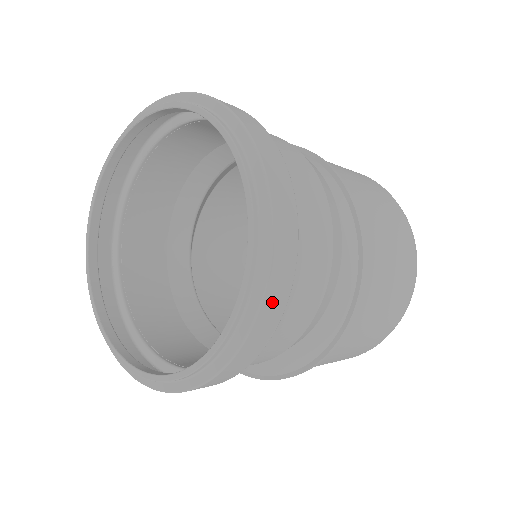
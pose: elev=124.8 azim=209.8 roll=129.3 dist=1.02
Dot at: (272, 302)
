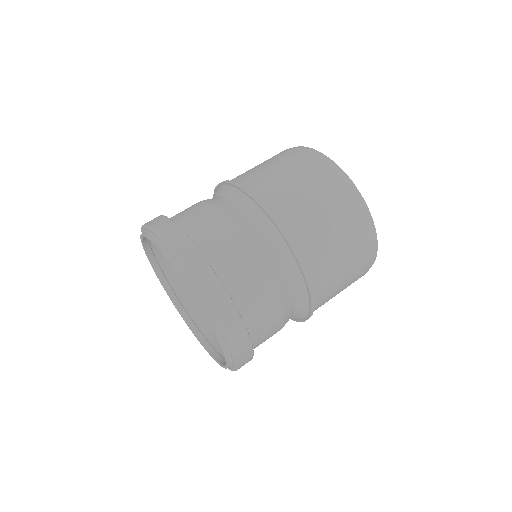
Dot at: (243, 360)
